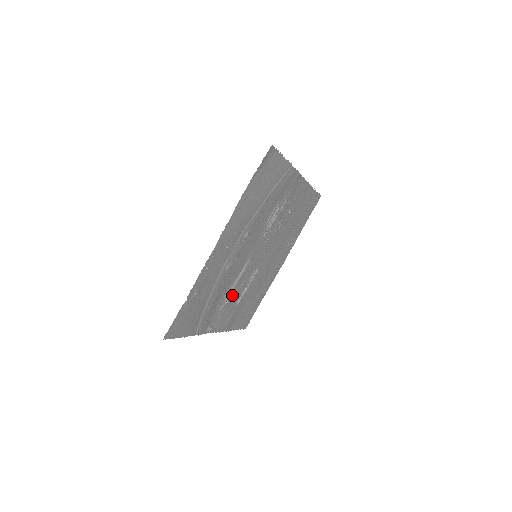
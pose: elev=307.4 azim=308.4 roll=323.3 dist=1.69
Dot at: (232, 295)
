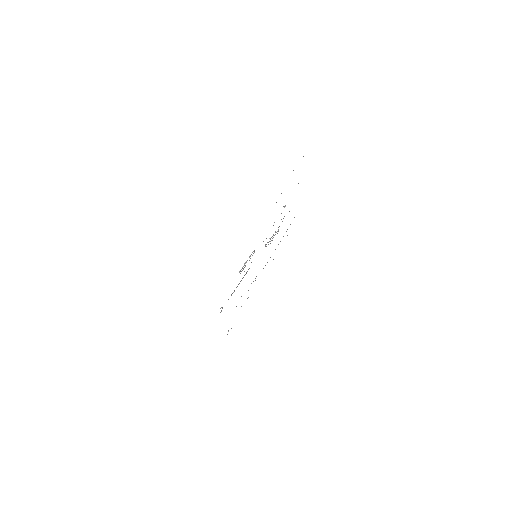
Dot at: occluded
